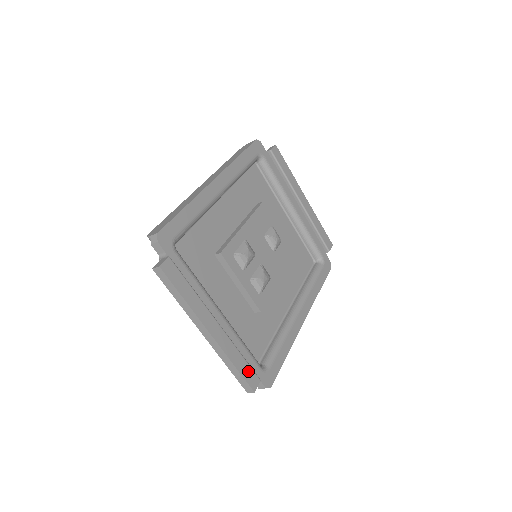
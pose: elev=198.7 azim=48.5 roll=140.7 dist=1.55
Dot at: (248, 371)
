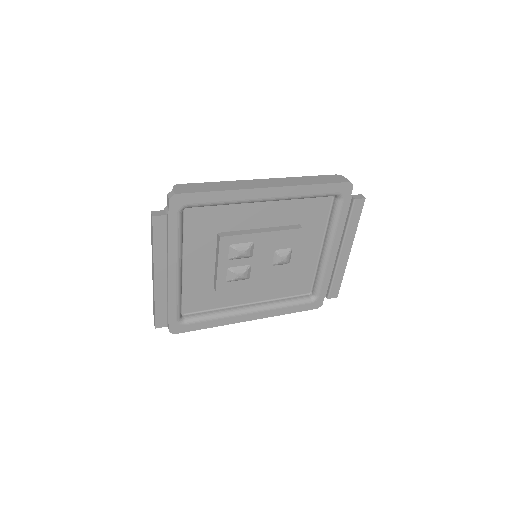
Dot at: (163, 315)
